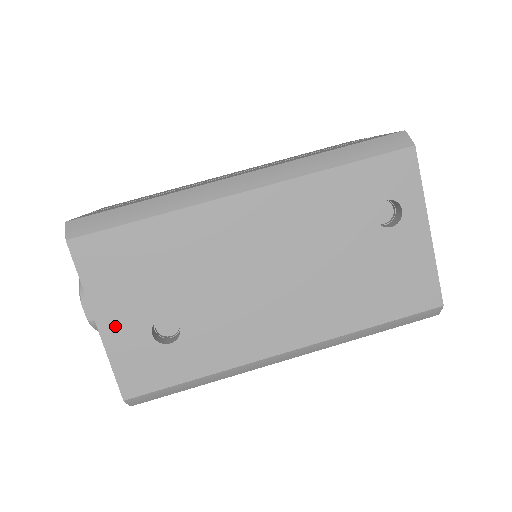
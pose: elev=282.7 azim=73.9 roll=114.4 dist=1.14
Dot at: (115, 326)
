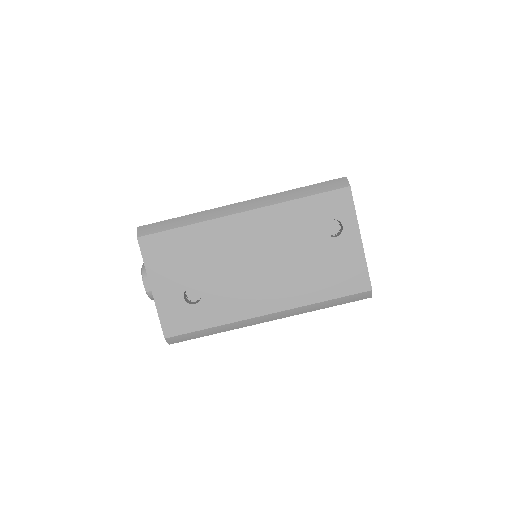
Dot at: (162, 291)
